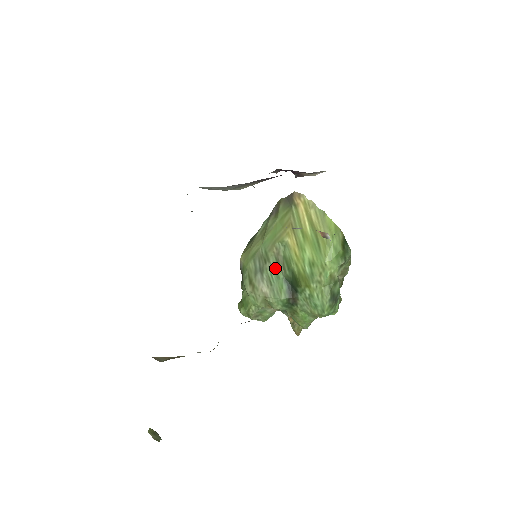
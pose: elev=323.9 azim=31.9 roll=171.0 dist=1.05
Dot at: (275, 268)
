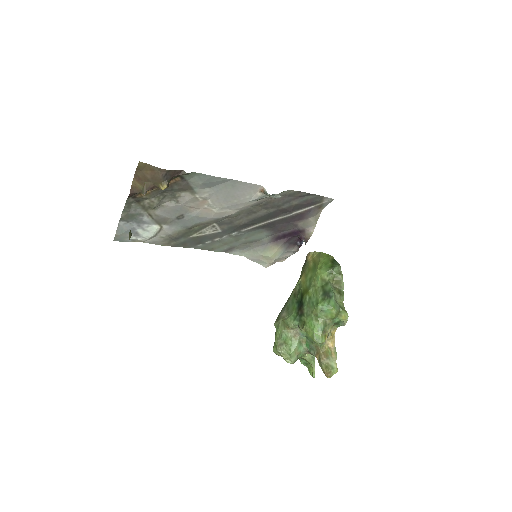
Dot at: (292, 299)
